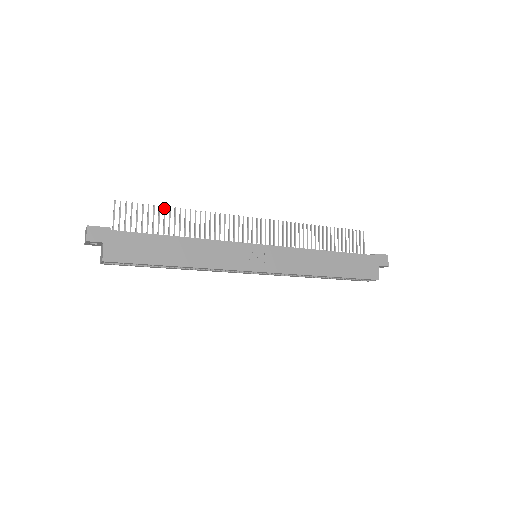
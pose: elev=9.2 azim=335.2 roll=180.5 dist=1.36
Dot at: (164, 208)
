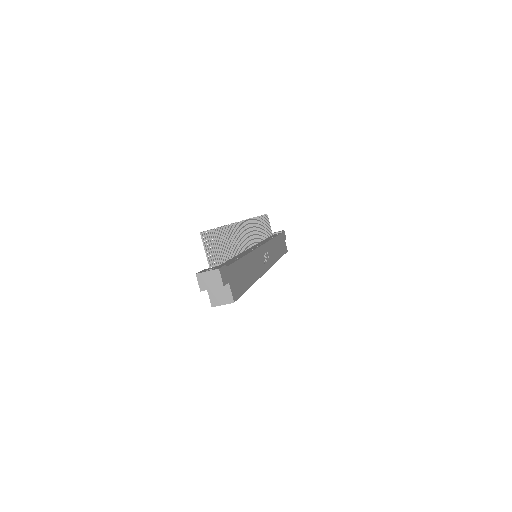
Dot at: (219, 229)
